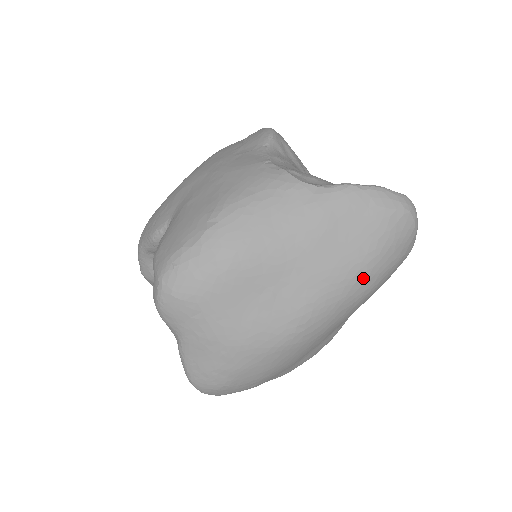
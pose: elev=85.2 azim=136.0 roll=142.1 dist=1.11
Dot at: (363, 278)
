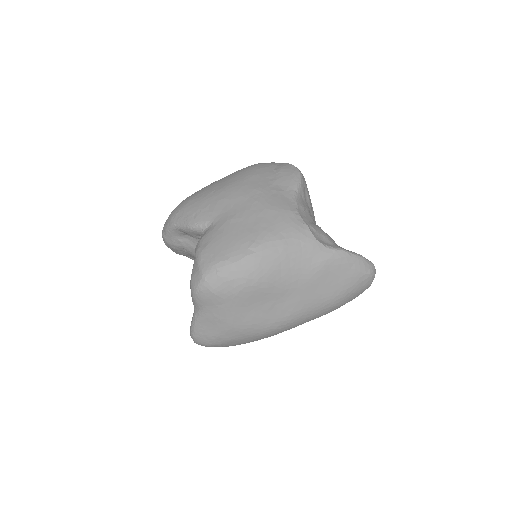
Dot at: (329, 307)
